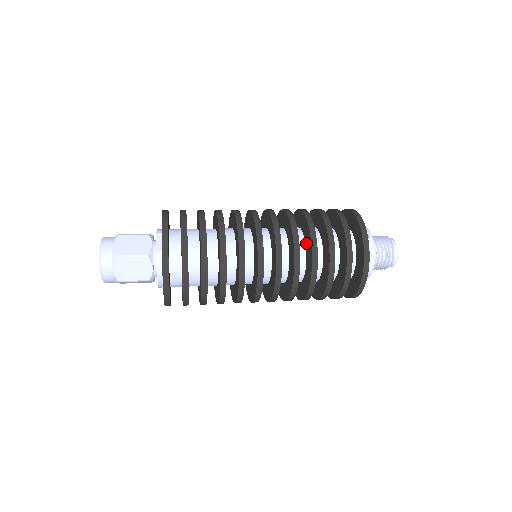
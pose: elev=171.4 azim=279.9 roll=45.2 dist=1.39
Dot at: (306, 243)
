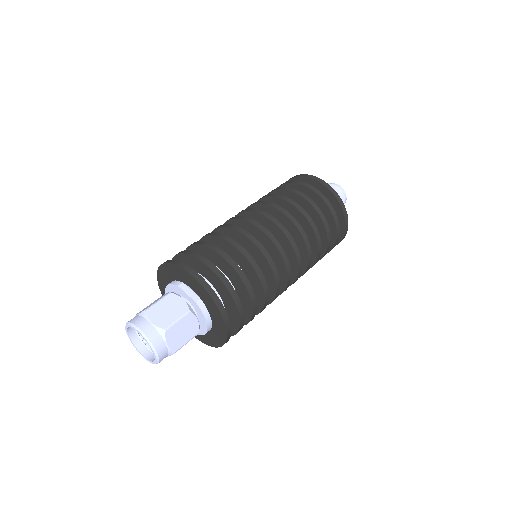
Dot at: occluded
